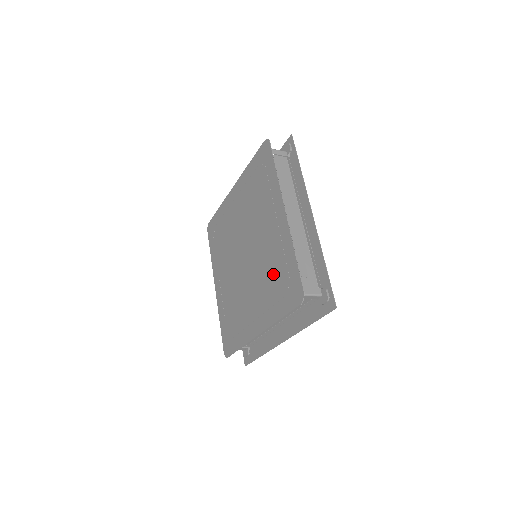
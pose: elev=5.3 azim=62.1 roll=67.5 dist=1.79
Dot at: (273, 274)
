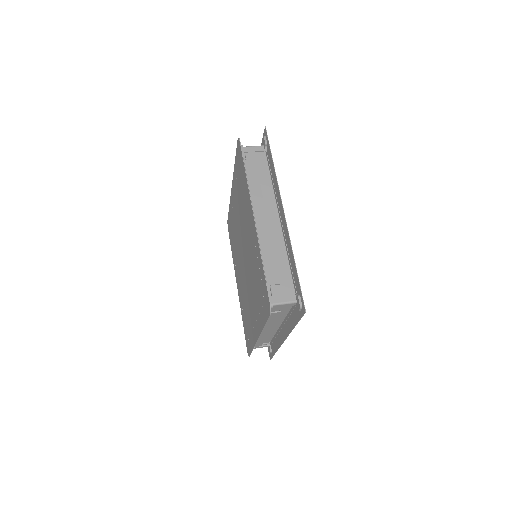
Dot at: (246, 313)
